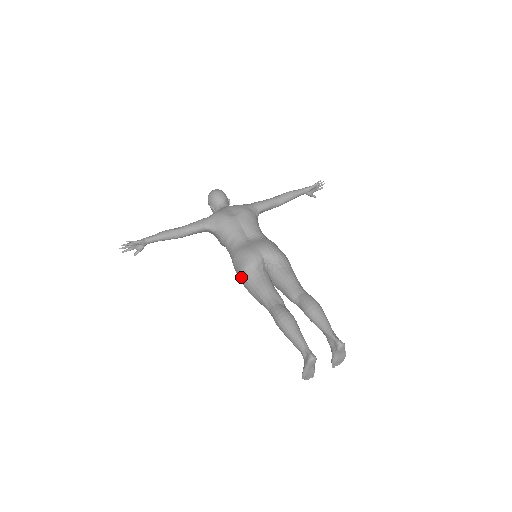
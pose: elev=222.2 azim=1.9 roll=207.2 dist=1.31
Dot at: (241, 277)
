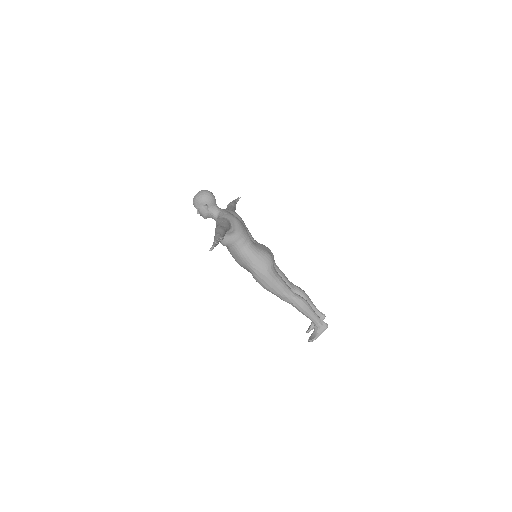
Dot at: (266, 273)
